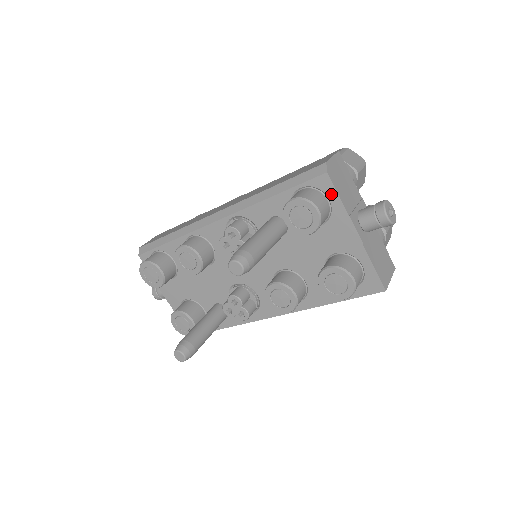
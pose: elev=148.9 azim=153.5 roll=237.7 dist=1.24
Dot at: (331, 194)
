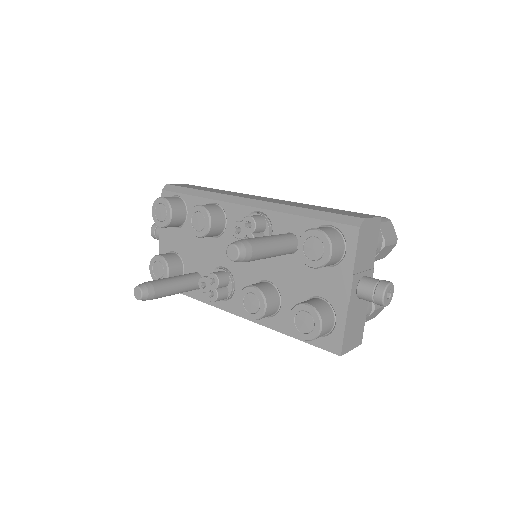
Dot at: (351, 247)
